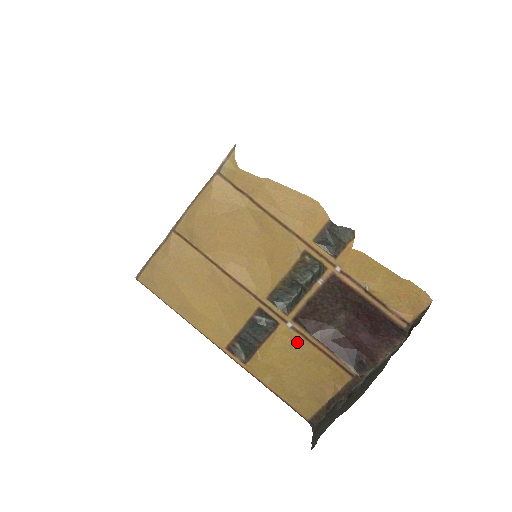
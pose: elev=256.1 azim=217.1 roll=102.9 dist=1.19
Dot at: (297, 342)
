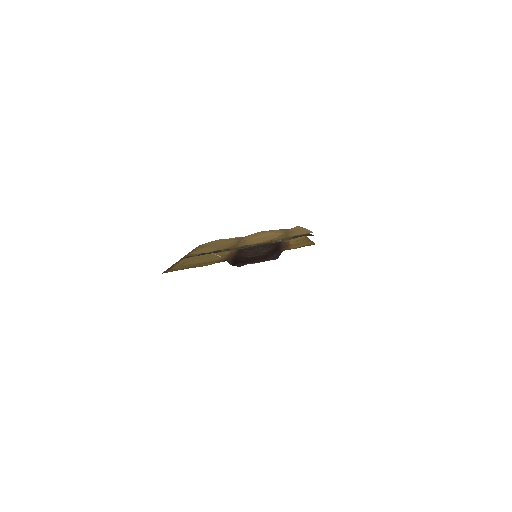
Dot at: (223, 255)
